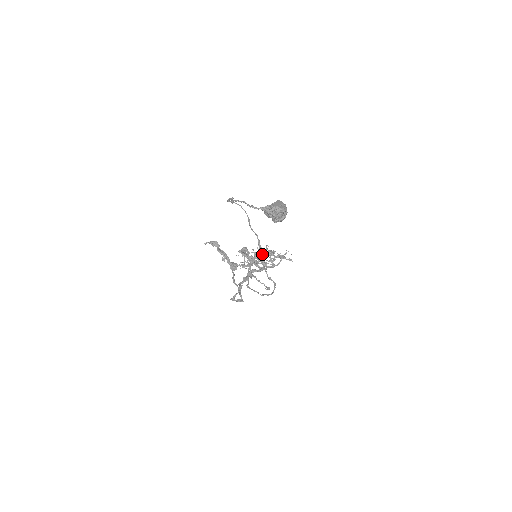
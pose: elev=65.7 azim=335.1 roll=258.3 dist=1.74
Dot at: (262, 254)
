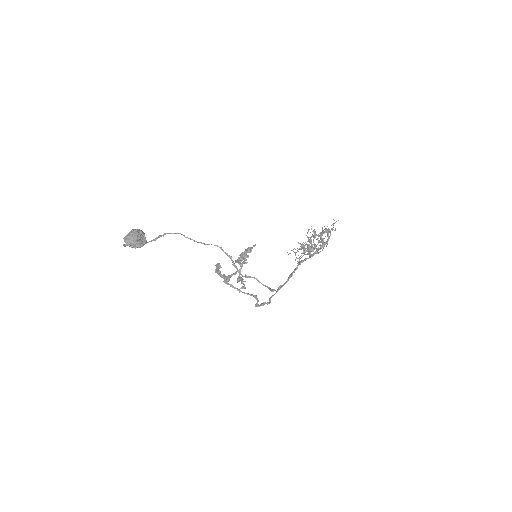
Dot at: (242, 255)
